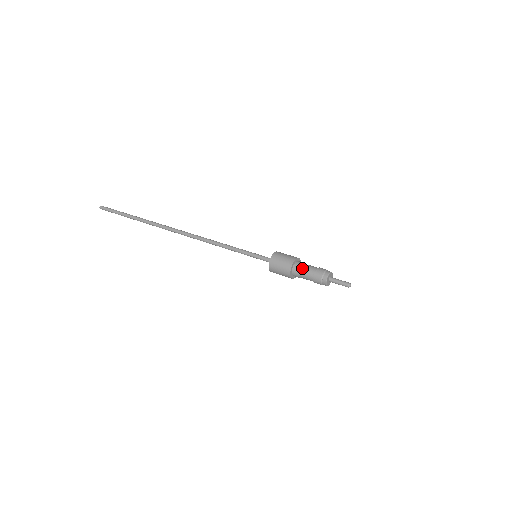
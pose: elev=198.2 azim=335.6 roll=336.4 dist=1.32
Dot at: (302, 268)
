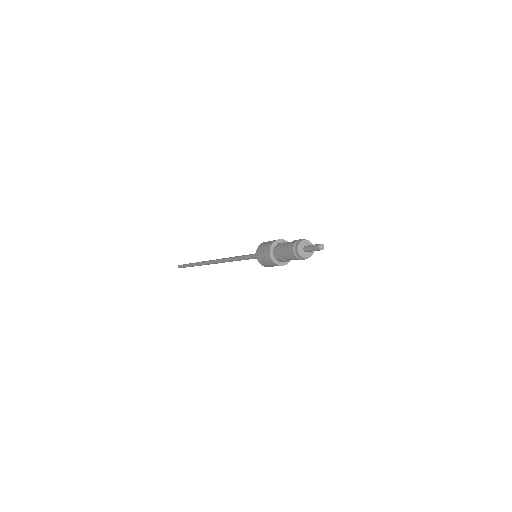
Dot at: (283, 243)
